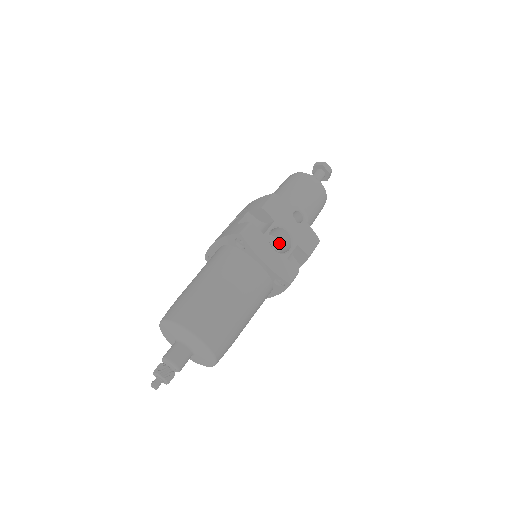
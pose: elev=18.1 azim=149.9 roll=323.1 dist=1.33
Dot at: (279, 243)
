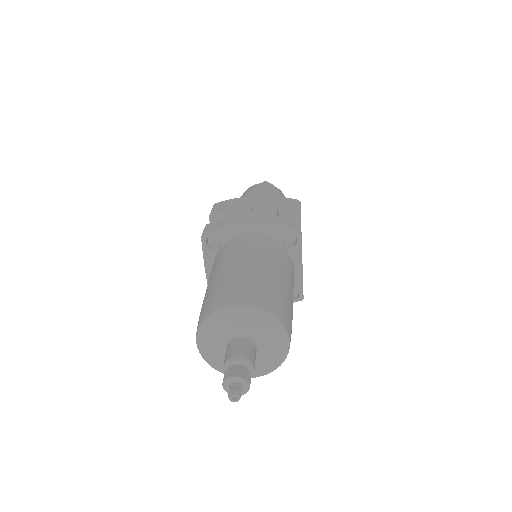
Dot at: occluded
